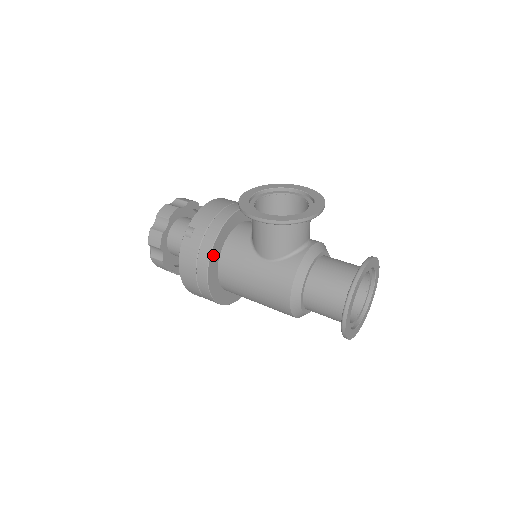
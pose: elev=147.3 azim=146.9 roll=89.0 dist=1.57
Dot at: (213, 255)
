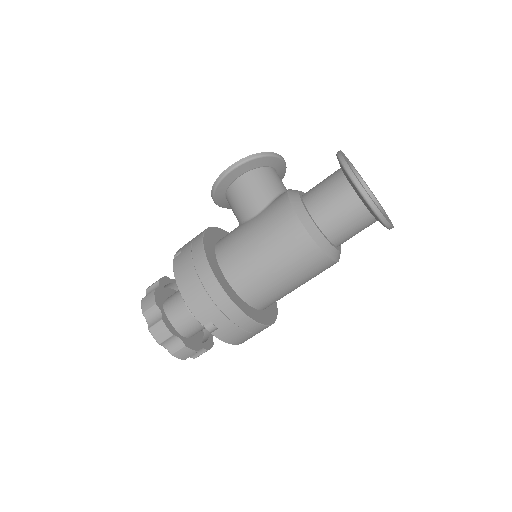
Dot at: (206, 246)
